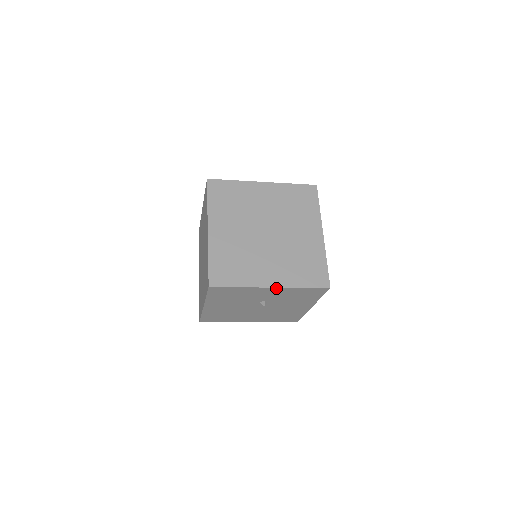
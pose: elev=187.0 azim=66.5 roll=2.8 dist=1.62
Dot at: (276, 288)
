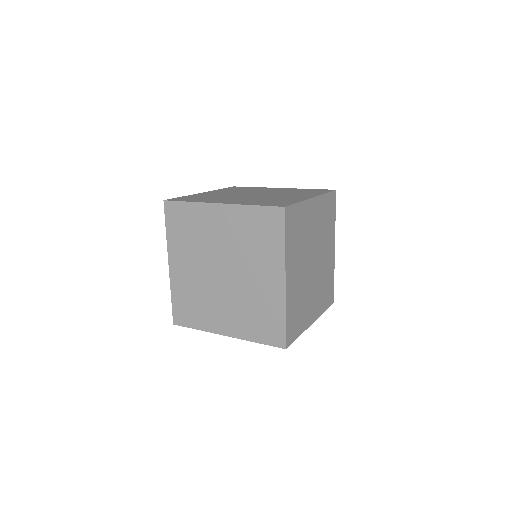
Dot at: (313, 320)
